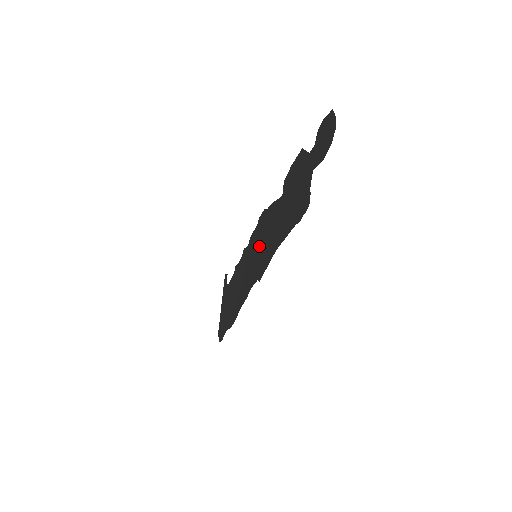
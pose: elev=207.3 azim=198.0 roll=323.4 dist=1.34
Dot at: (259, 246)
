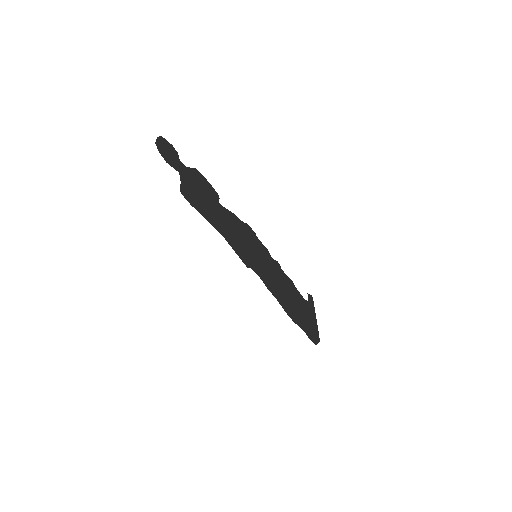
Dot at: (251, 248)
